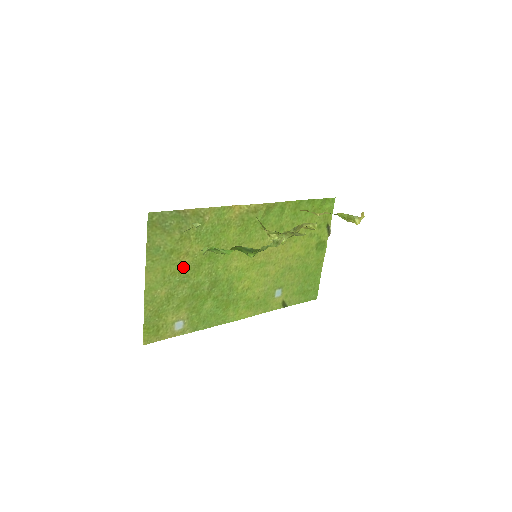
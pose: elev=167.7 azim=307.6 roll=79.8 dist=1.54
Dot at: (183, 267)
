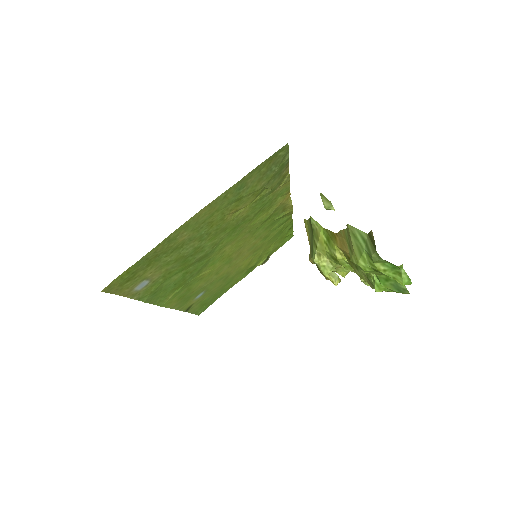
Dot at: (220, 222)
